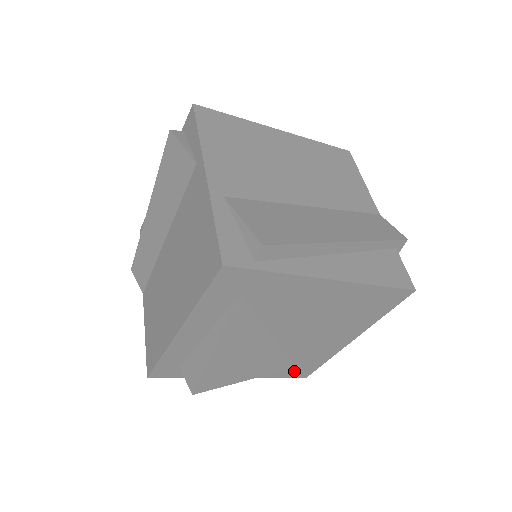
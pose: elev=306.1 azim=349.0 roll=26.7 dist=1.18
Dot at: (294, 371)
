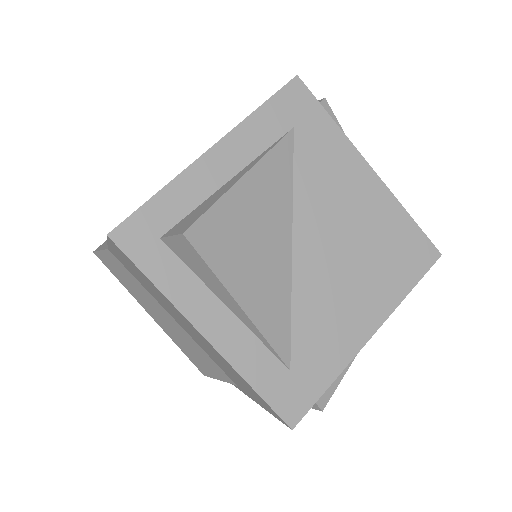
Dot at: (283, 386)
